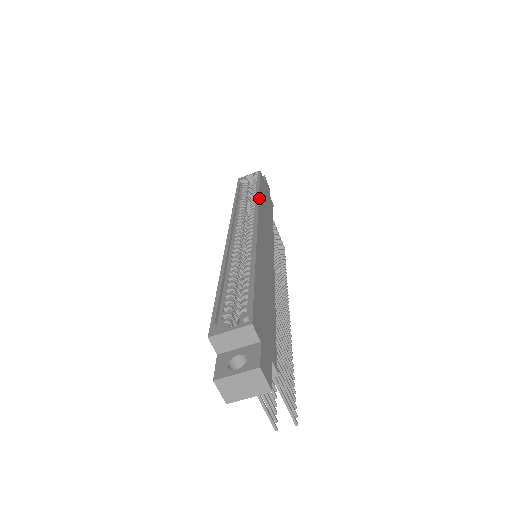
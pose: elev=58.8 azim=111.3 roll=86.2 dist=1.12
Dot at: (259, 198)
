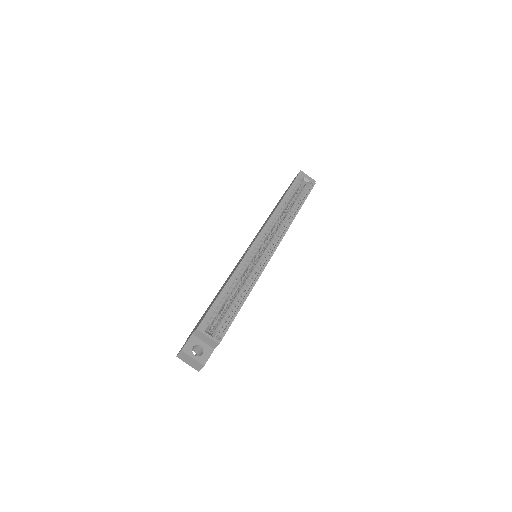
Dot at: occluded
